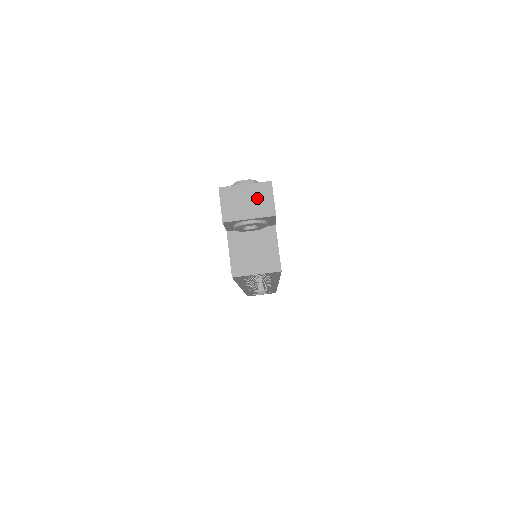
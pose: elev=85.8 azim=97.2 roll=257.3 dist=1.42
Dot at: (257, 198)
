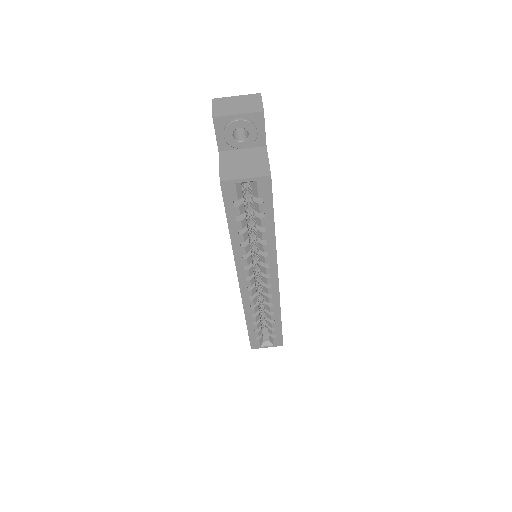
Dot at: (247, 102)
